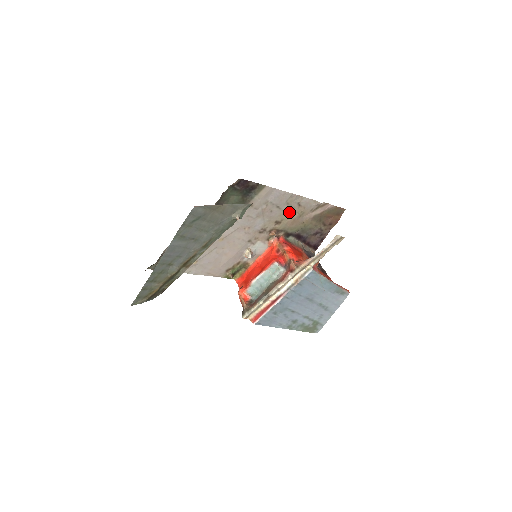
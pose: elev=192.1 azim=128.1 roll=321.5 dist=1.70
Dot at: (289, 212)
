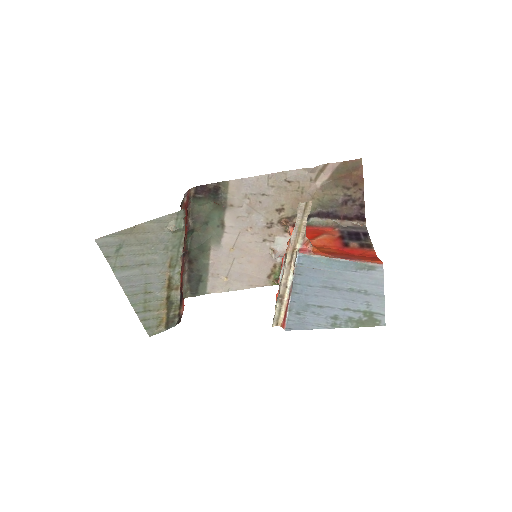
Dot at: (284, 194)
